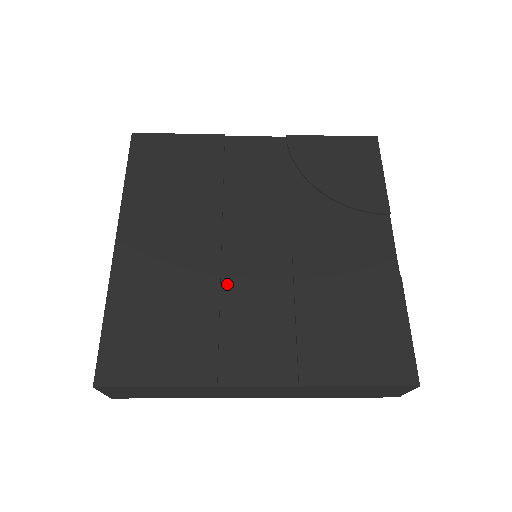
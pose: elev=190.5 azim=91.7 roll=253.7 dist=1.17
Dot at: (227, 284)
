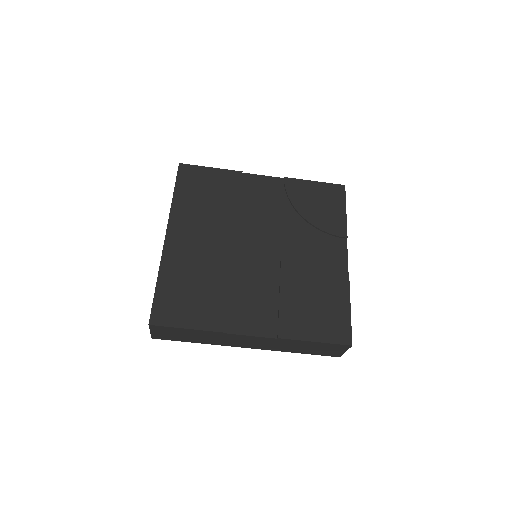
Dot at: (237, 271)
